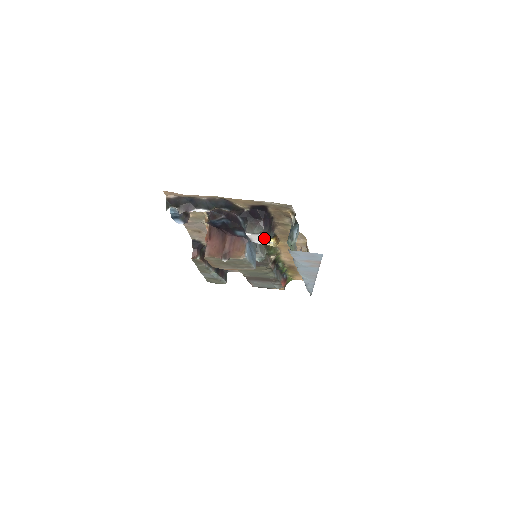
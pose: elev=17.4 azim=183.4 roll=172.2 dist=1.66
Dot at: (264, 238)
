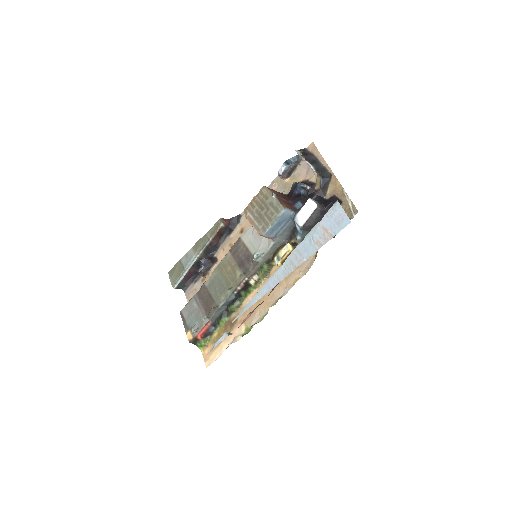
Dot at: (311, 213)
